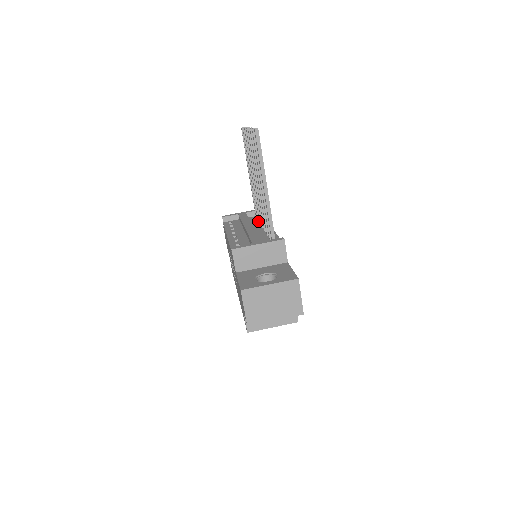
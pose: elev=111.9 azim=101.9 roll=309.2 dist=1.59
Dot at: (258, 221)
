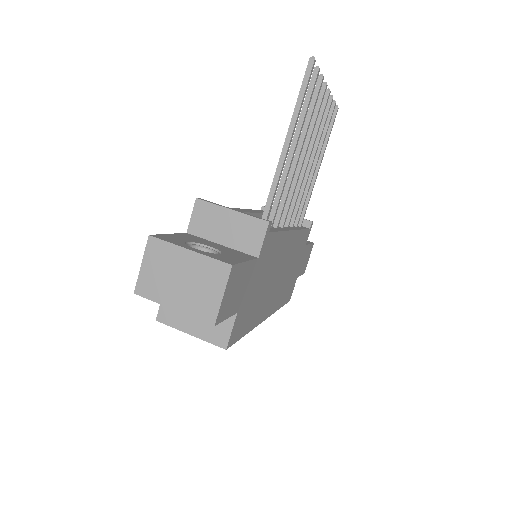
Dot at: occluded
